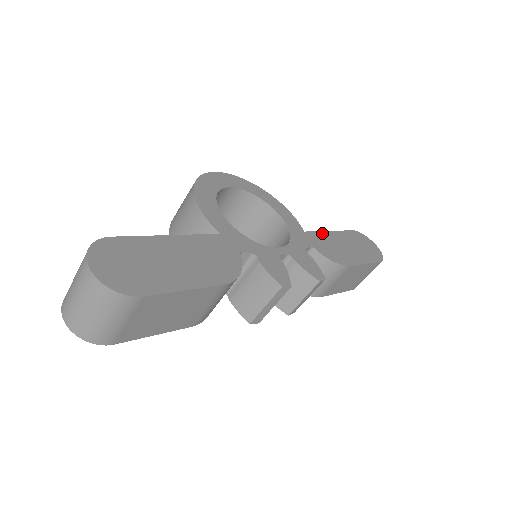
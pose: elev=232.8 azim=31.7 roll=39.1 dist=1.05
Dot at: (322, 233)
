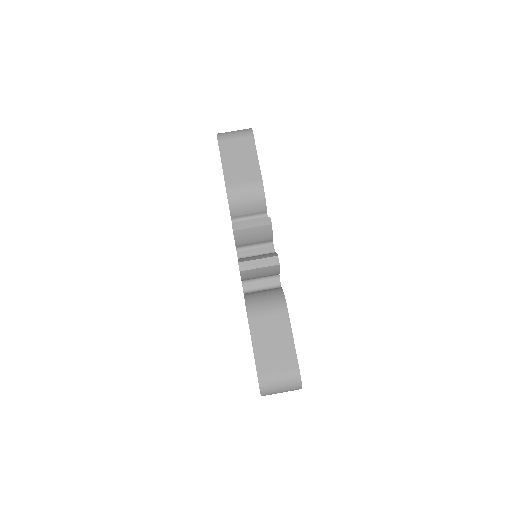
Dot at: occluded
